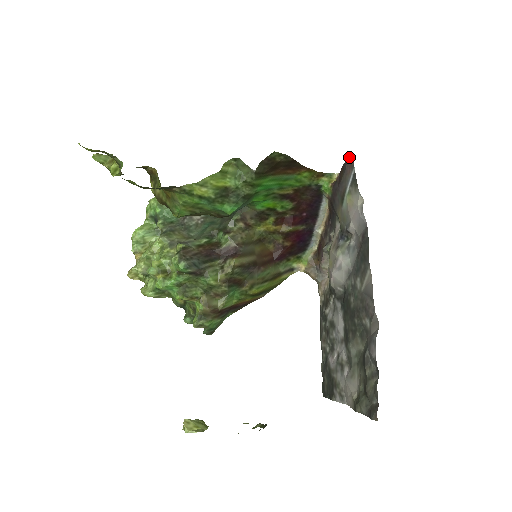
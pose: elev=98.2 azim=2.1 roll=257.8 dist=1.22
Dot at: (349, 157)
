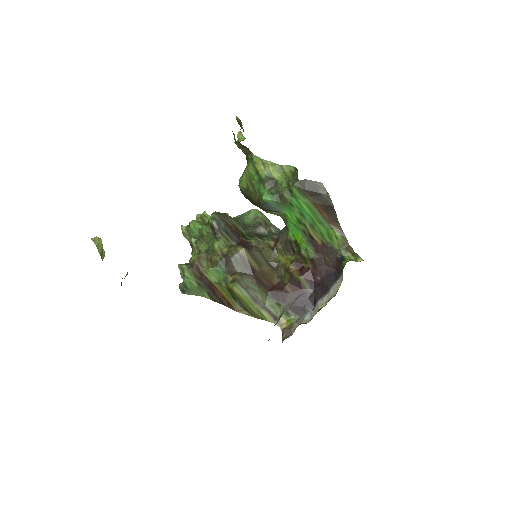
Dot at: occluded
